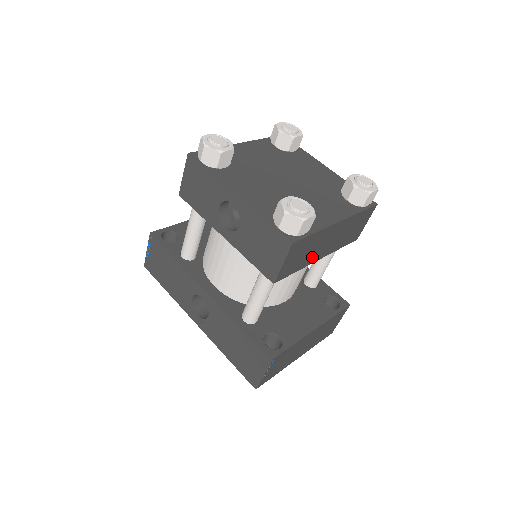
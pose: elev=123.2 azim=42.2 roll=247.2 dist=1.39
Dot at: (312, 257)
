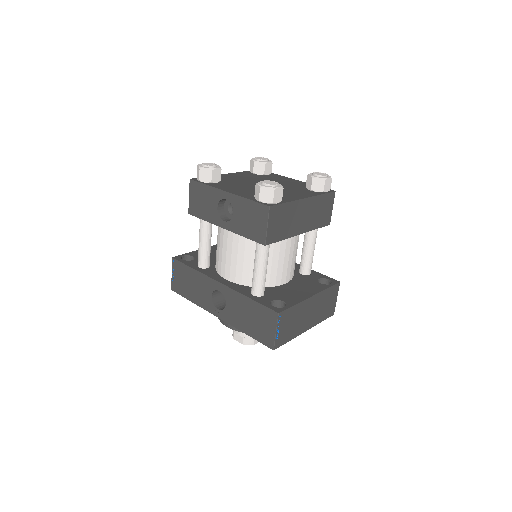
Dot at: (292, 229)
